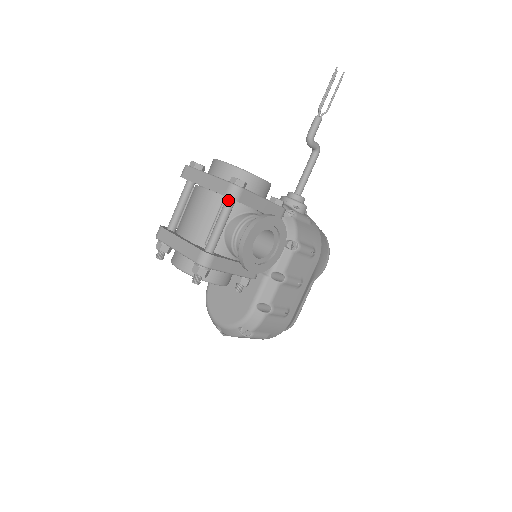
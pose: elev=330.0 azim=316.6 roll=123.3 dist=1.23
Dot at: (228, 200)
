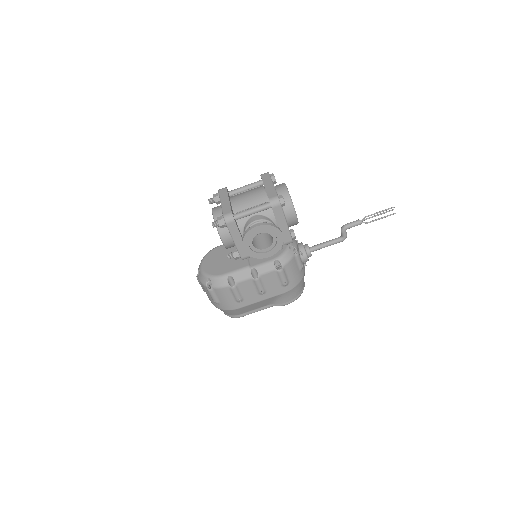
Dot at: (269, 203)
